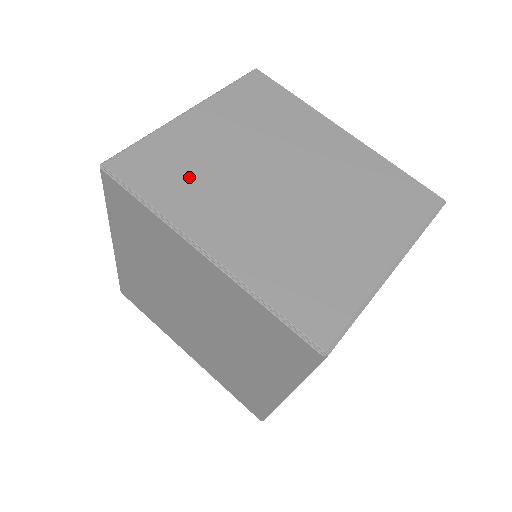
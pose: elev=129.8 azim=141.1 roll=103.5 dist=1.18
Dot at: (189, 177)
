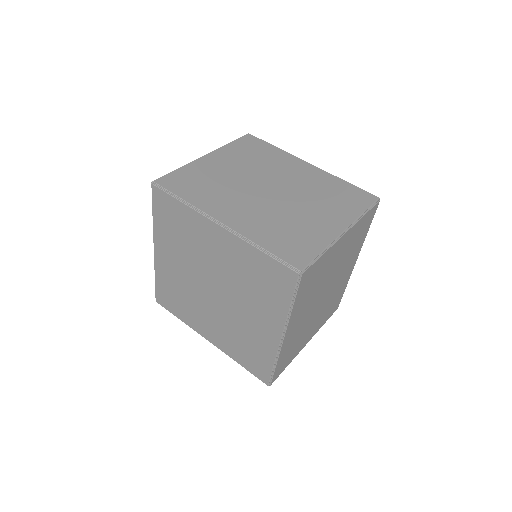
Dot at: (208, 187)
